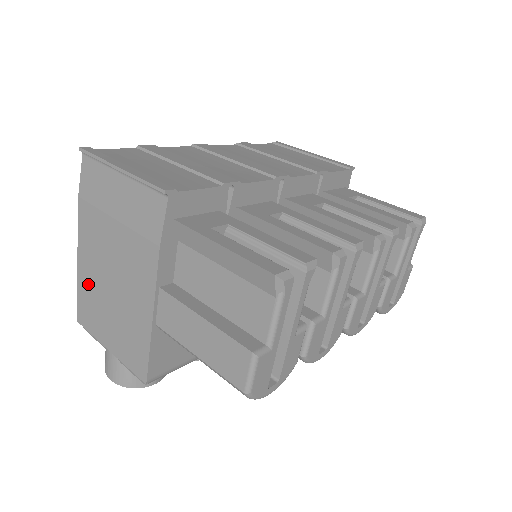
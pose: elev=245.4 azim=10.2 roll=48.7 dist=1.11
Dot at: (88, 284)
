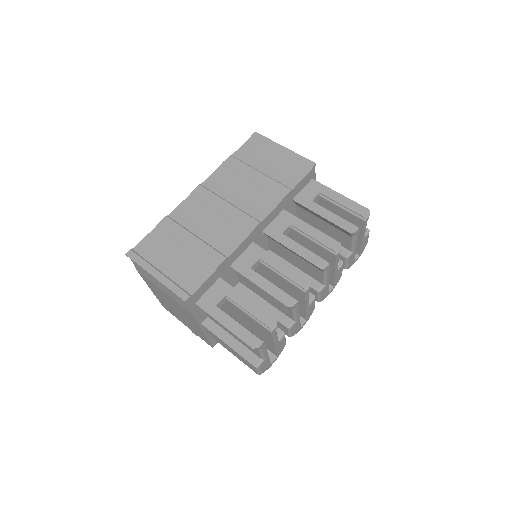
Dot at: (162, 301)
